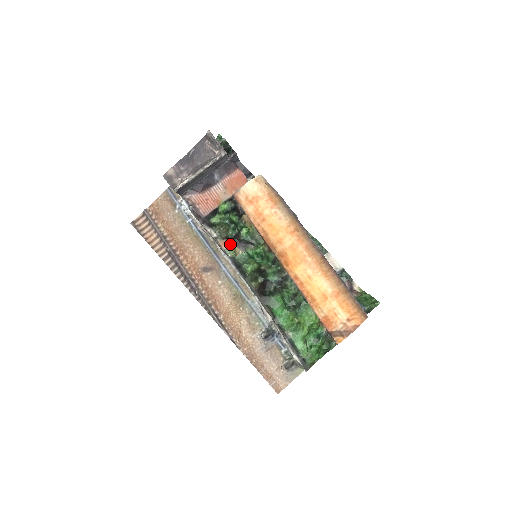
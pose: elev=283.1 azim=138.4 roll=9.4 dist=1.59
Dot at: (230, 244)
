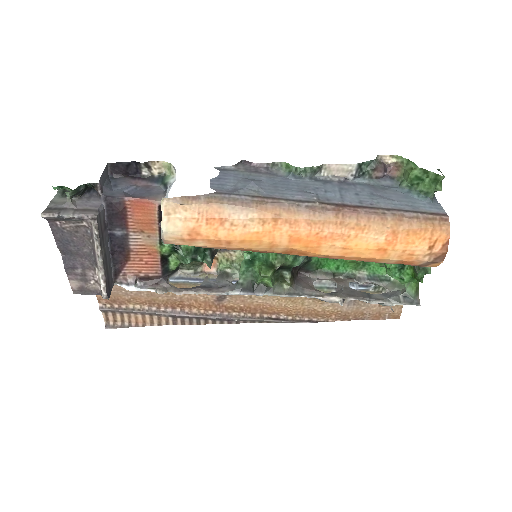
Dot at: occluded
